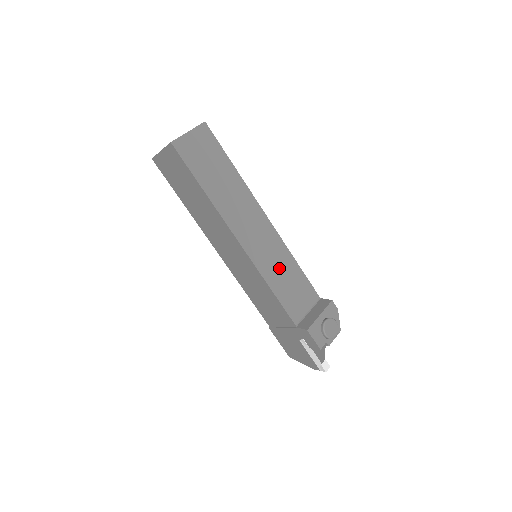
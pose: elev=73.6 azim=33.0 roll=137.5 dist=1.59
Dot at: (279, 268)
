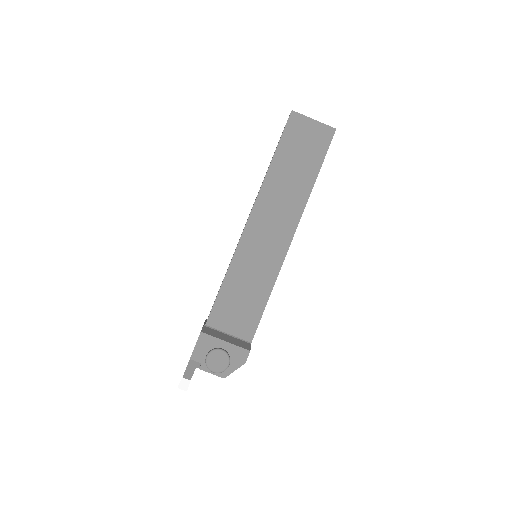
Dot at: (251, 276)
